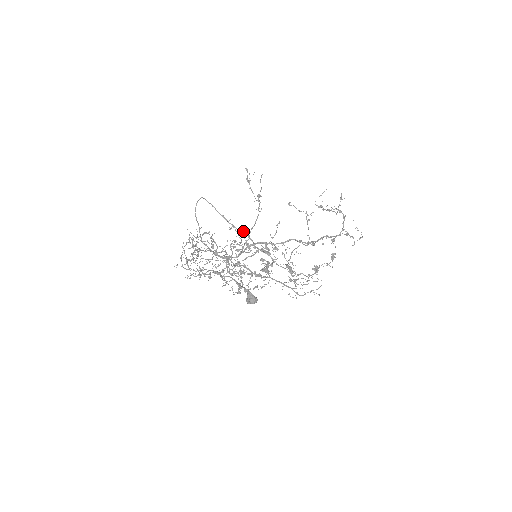
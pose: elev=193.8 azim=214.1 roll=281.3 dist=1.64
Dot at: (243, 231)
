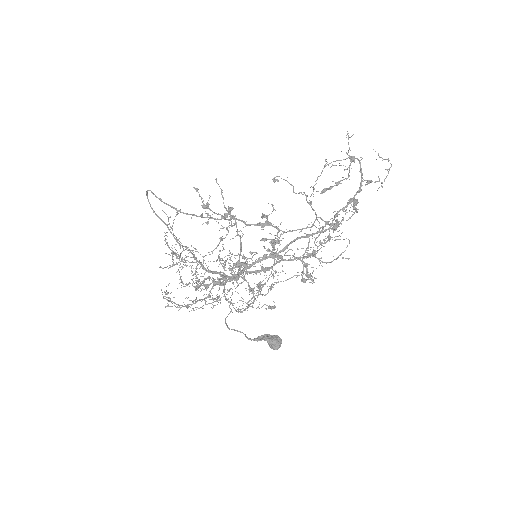
Dot at: (225, 216)
